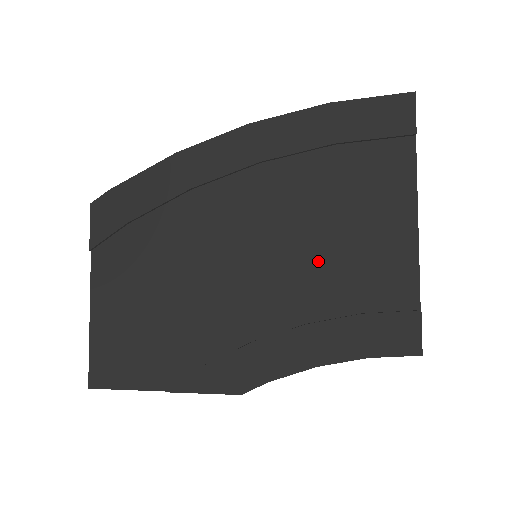
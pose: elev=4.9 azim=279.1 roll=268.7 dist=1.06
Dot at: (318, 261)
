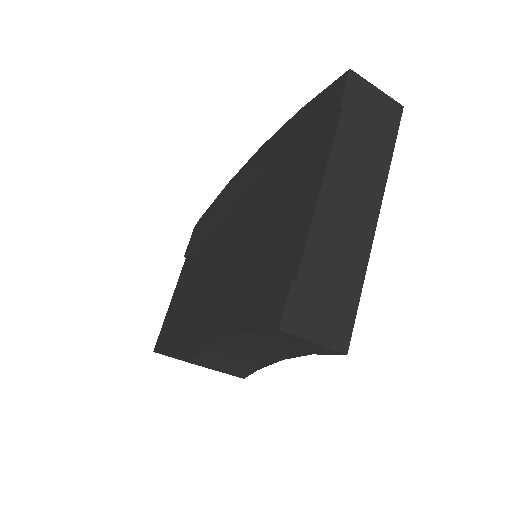
Dot at: (257, 244)
